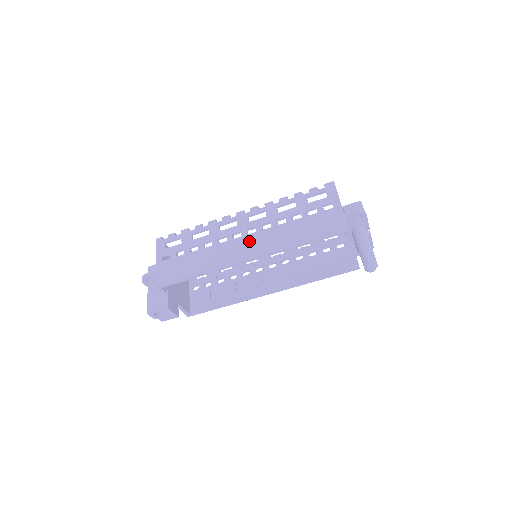
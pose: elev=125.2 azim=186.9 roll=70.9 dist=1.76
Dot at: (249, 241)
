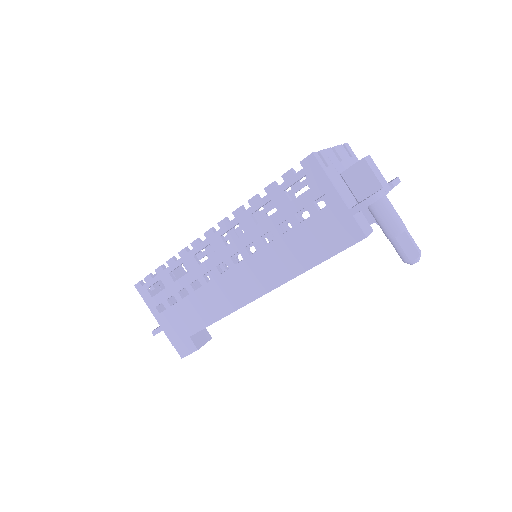
Dot at: (242, 275)
